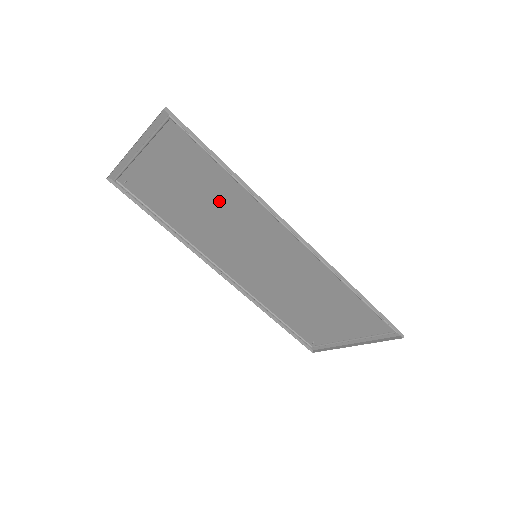
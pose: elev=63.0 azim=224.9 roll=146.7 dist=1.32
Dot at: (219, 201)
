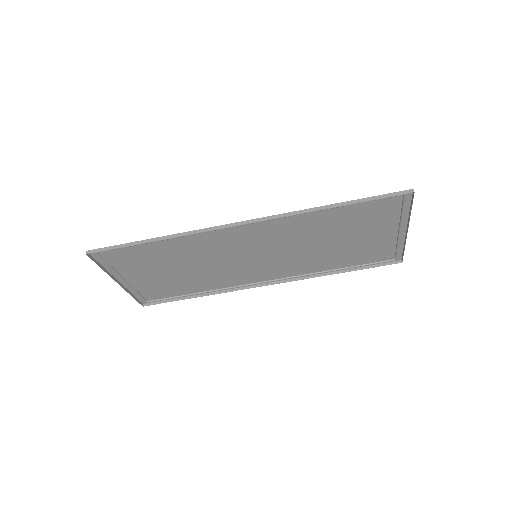
Dot at: (186, 256)
